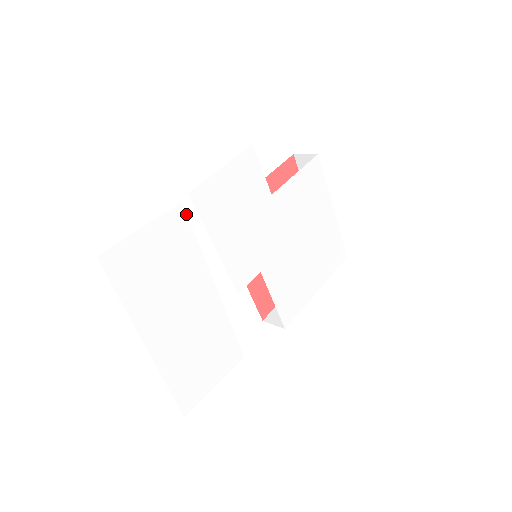
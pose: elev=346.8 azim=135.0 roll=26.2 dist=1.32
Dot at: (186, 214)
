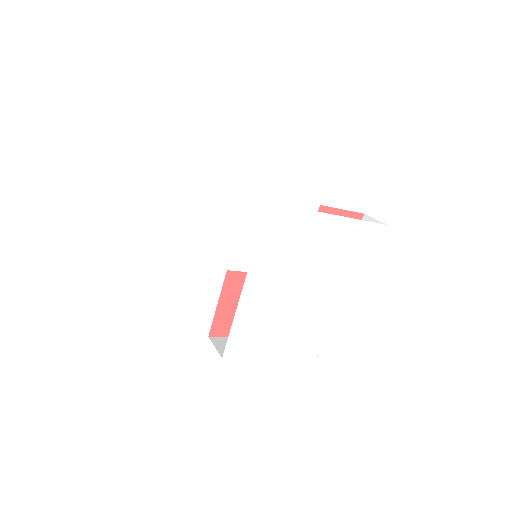
Dot at: (228, 135)
